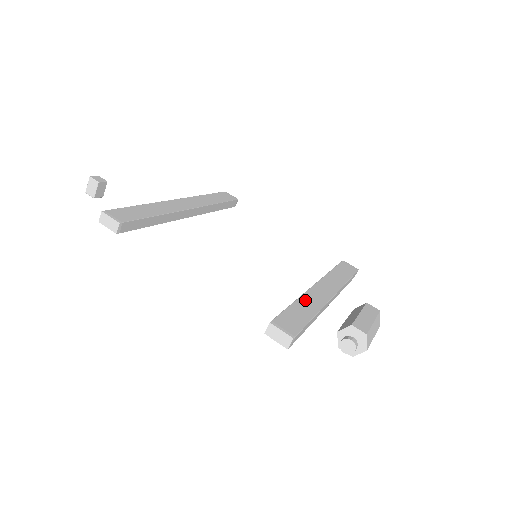
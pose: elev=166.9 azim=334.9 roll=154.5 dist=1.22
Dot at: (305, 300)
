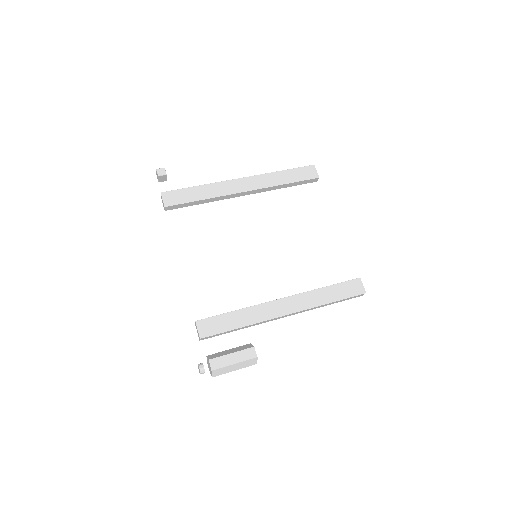
Dot at: (251, 311)
